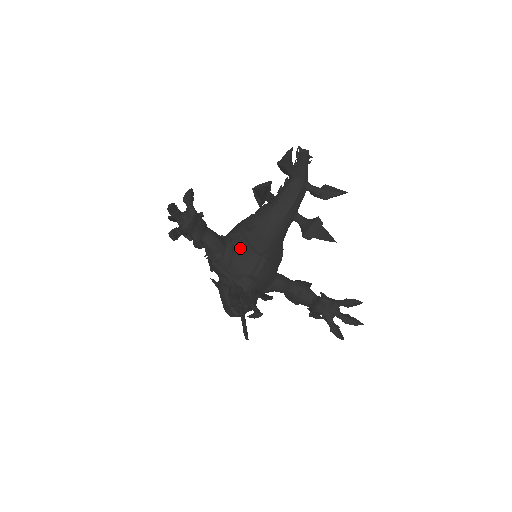
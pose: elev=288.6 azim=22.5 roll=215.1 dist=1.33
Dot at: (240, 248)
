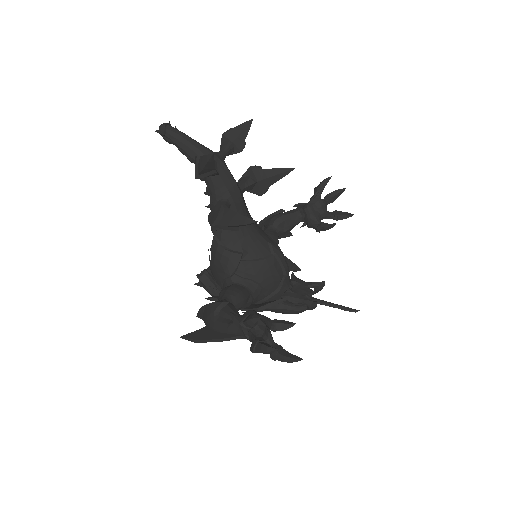
Dot at: (257, 273)
